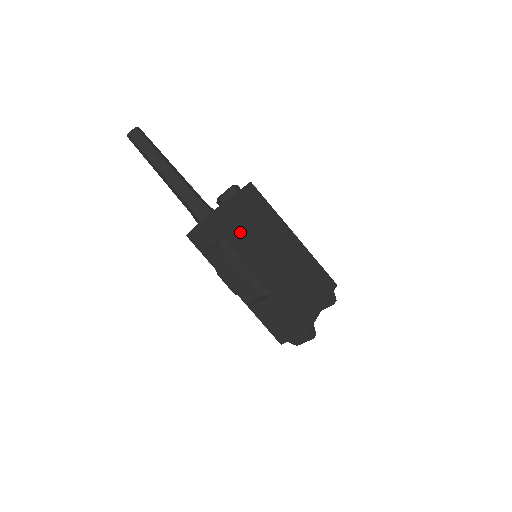
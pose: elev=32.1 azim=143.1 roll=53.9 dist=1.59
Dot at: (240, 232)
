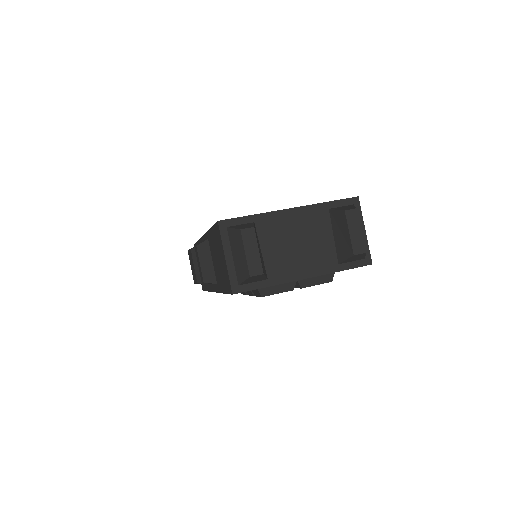
Dot at: occluded
